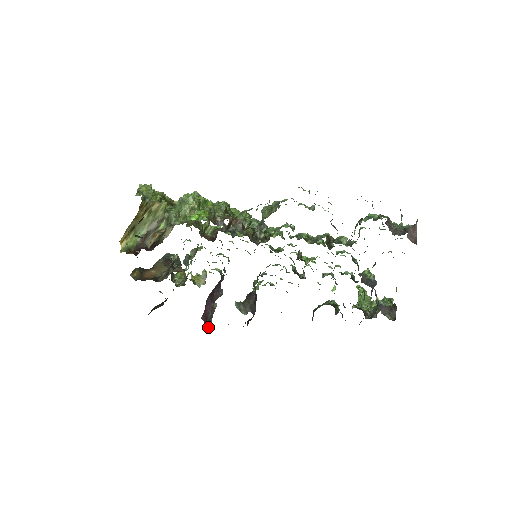
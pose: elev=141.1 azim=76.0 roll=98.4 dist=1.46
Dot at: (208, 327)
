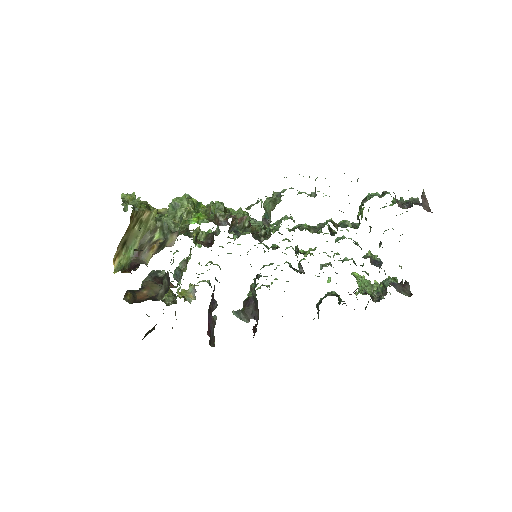
Dot at: (212, 343)
